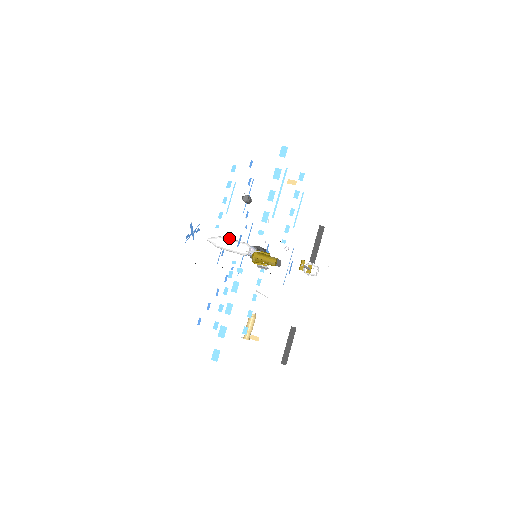
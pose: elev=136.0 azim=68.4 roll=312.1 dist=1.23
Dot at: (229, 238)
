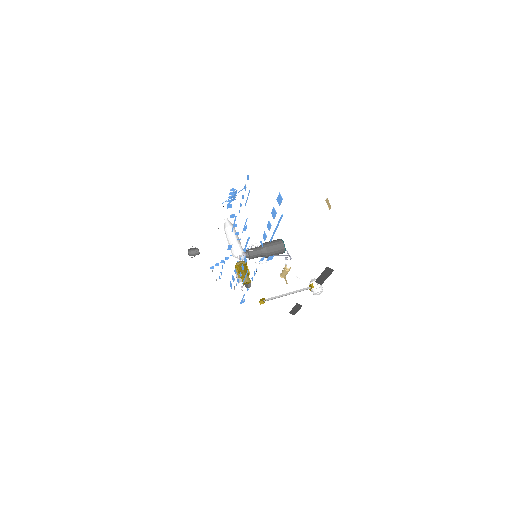
Dot at: (232, 234)
